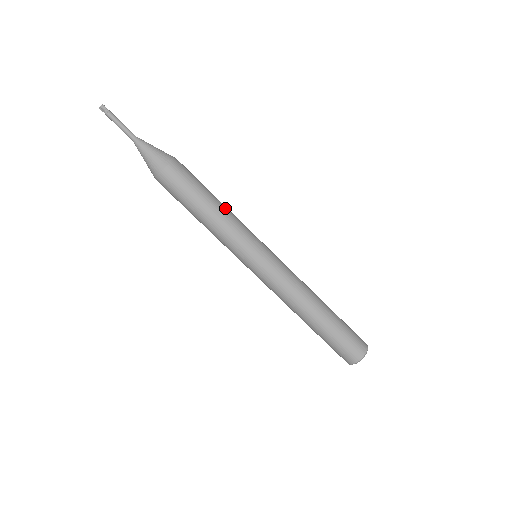
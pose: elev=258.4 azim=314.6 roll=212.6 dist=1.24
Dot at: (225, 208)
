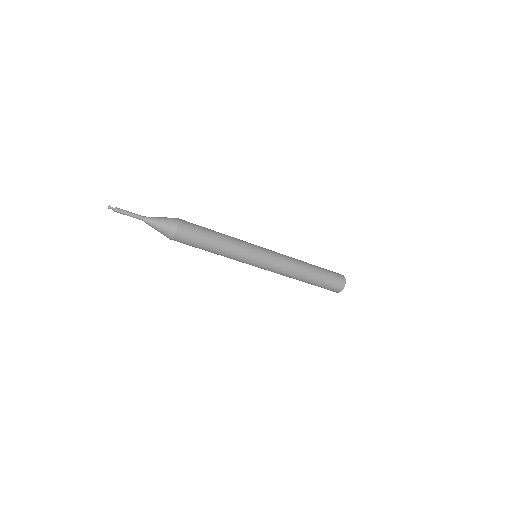
Dot at: (225, 242)
